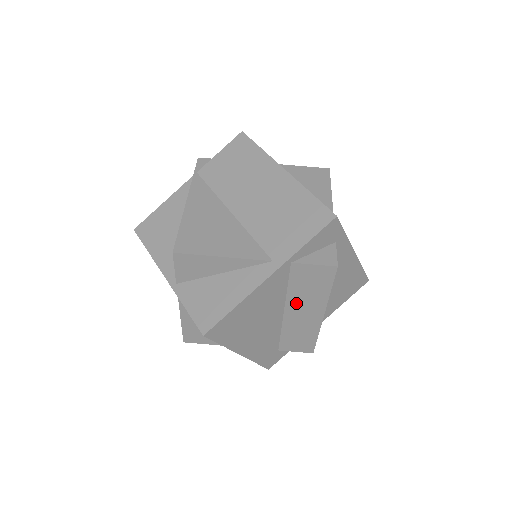
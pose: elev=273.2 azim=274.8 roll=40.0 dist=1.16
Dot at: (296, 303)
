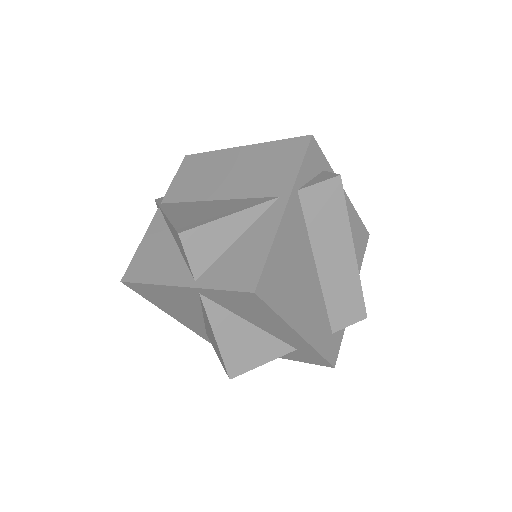
Dot at: (323, 247)
